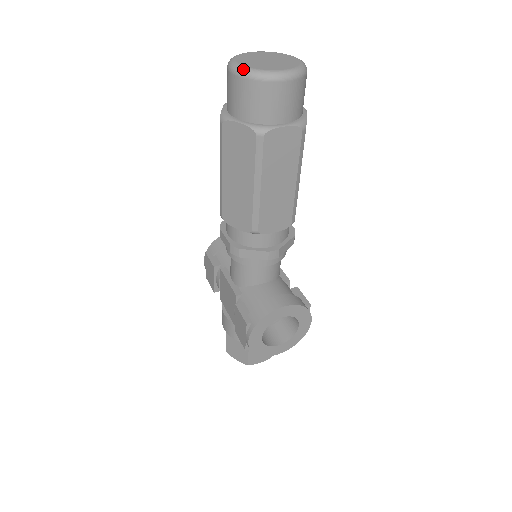
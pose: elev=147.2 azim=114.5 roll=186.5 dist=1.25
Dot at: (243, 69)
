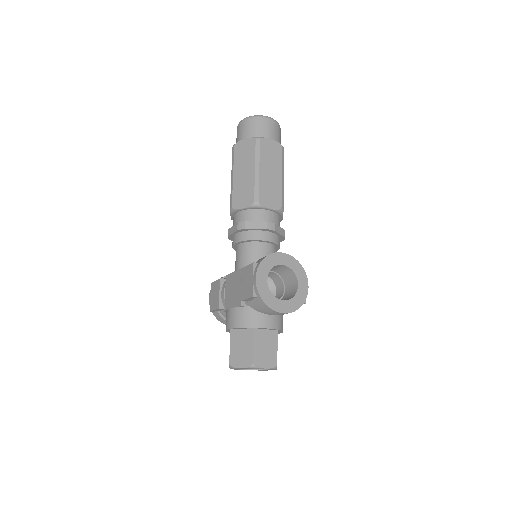
Dot at: (247, 117)
